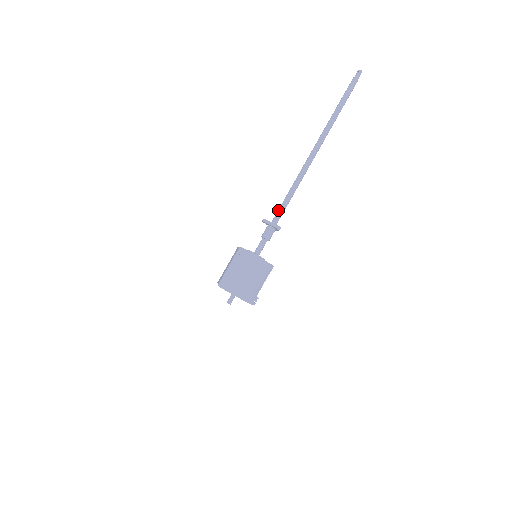
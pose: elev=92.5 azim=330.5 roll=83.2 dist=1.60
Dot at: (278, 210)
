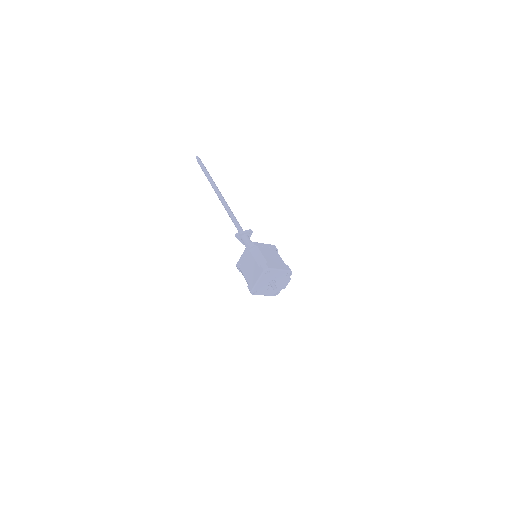
Dot at: (237, 227)
